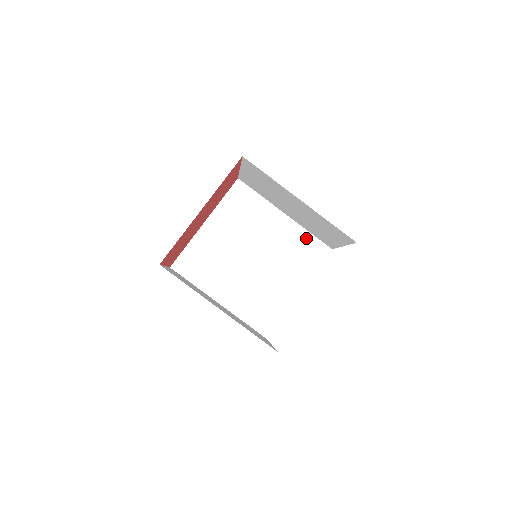
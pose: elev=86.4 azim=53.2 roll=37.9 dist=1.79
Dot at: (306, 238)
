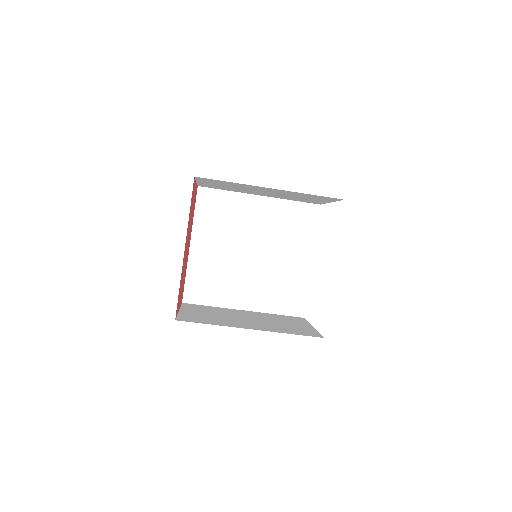
Dot at: (291, 208)
